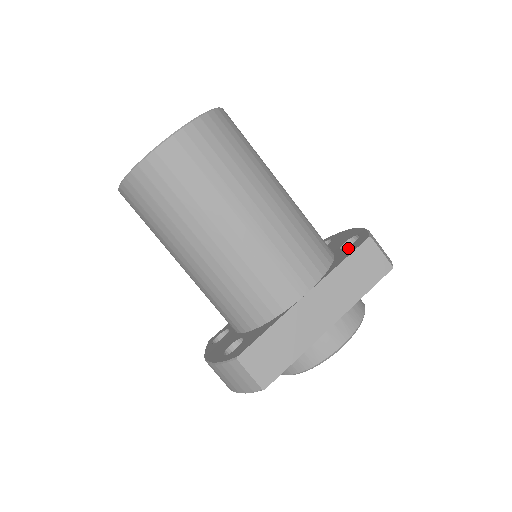
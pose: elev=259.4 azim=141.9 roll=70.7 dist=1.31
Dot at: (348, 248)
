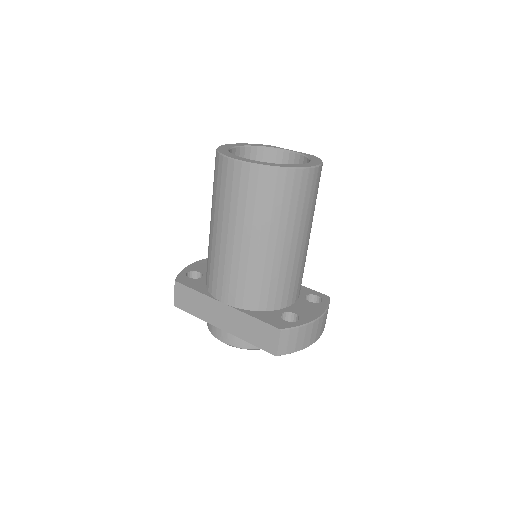
Dot at: (276, 318)
